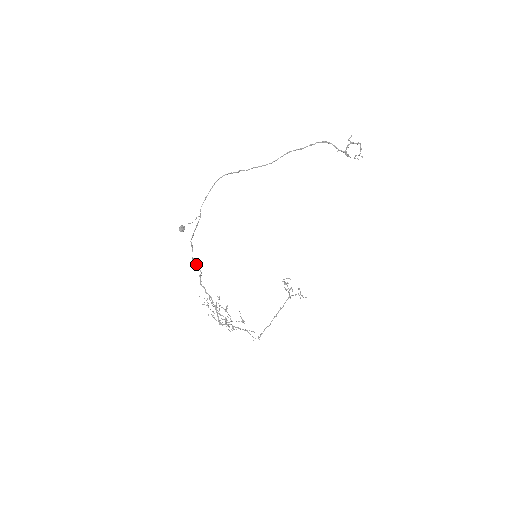
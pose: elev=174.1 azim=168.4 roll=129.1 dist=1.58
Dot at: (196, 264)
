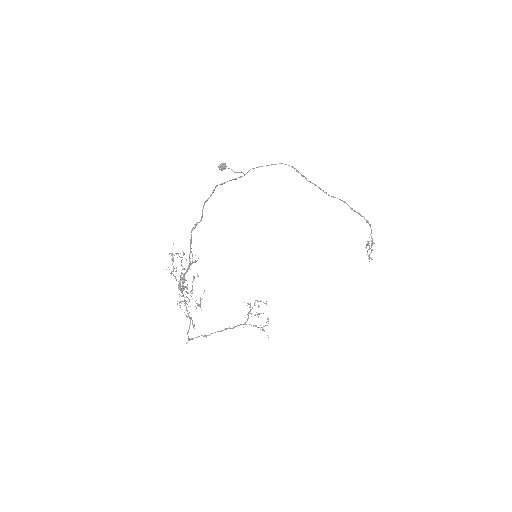
Dot at: occluded
